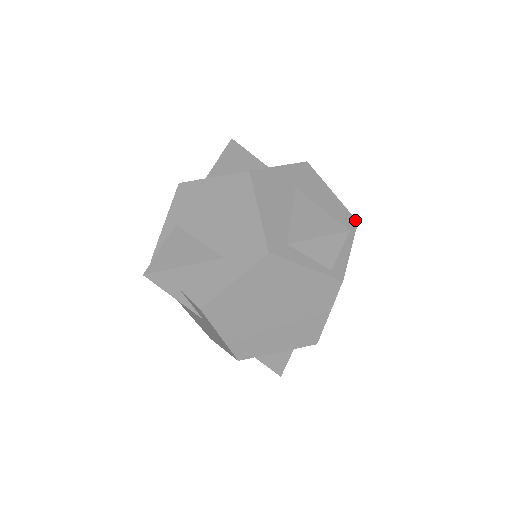
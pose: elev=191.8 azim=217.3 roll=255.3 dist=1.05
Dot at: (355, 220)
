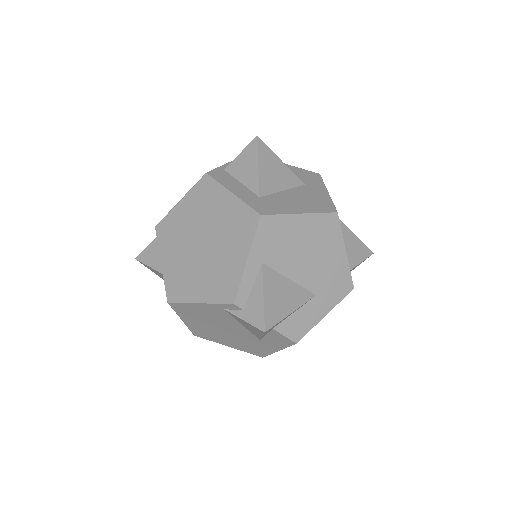
Dot at: occluded
